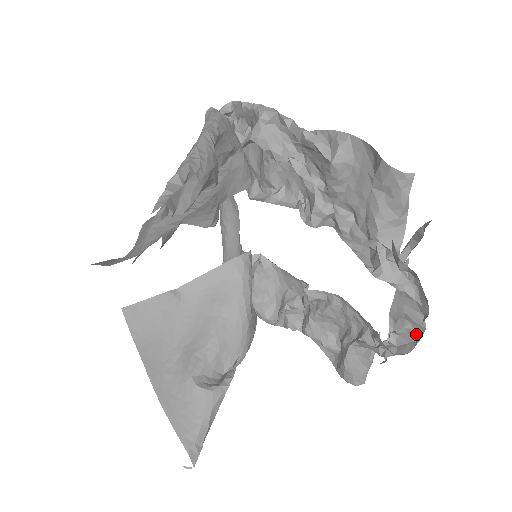
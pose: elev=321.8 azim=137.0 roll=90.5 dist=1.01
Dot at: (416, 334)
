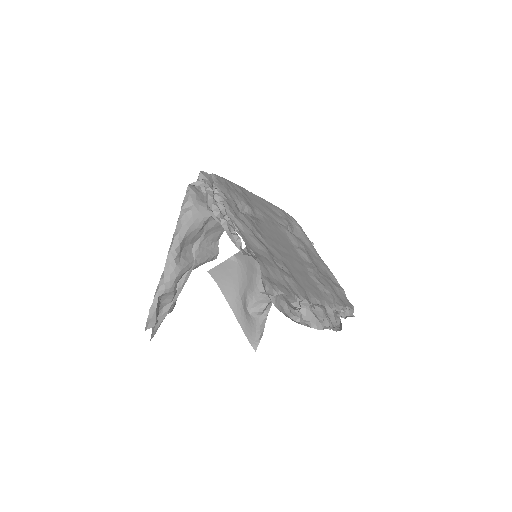
Dot at: occluded
